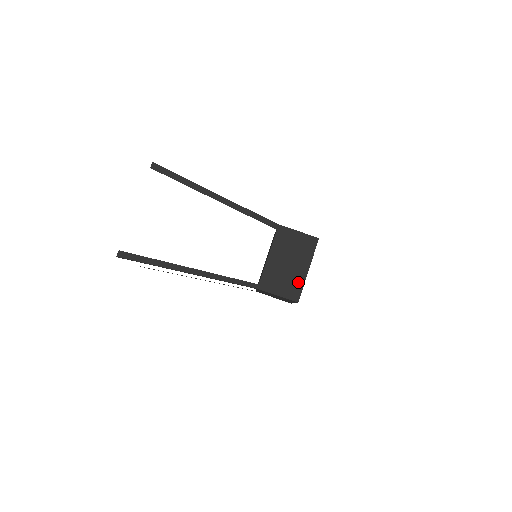
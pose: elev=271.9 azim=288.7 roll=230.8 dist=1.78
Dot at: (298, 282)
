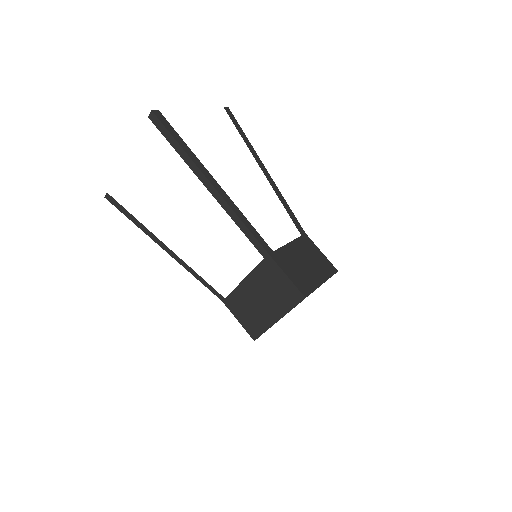
Dot at: (262, 324)
